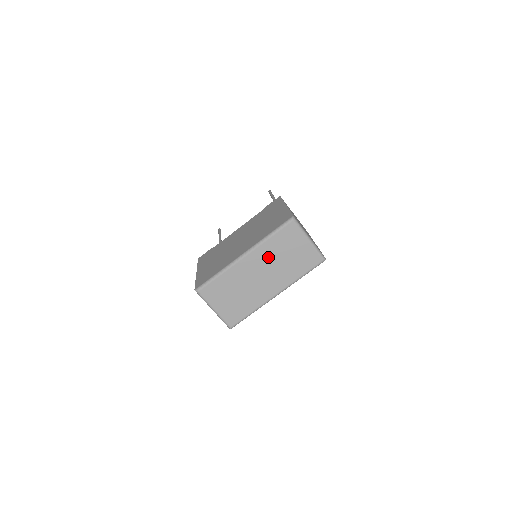
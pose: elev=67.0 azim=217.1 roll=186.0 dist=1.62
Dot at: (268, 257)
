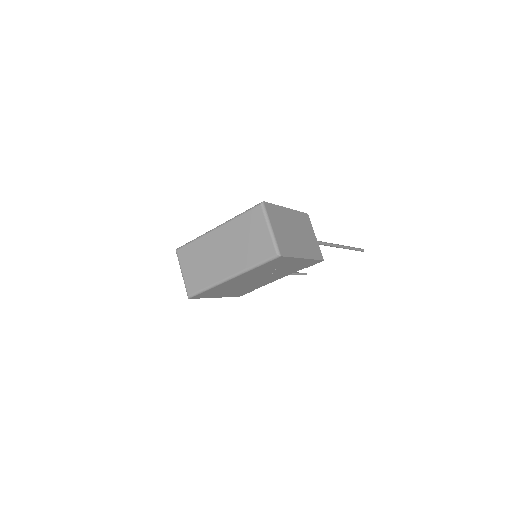
Dot at: (233, 235)
